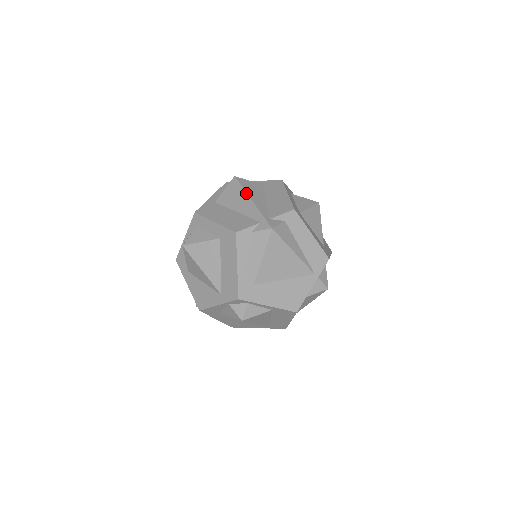
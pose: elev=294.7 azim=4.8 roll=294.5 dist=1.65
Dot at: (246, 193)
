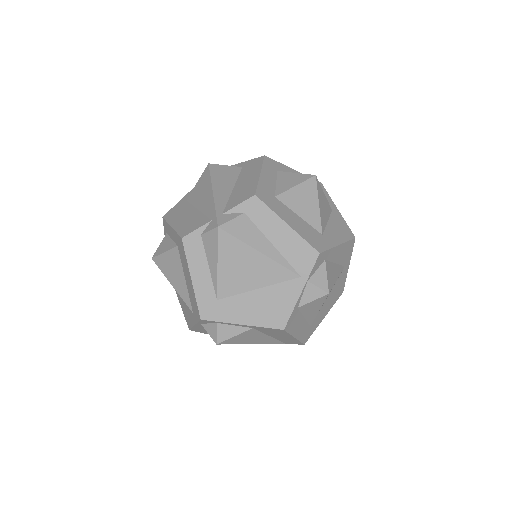
Dot at: (211, 183)
